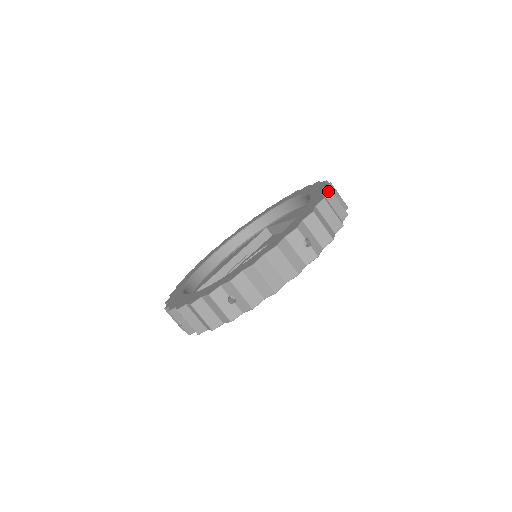
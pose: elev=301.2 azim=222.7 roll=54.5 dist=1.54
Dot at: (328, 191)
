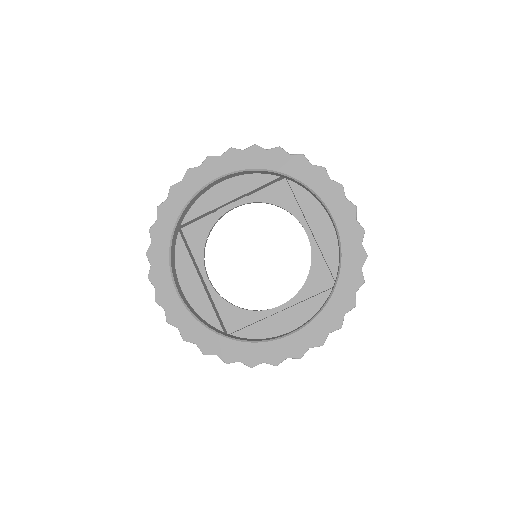
Dot at: occluded
